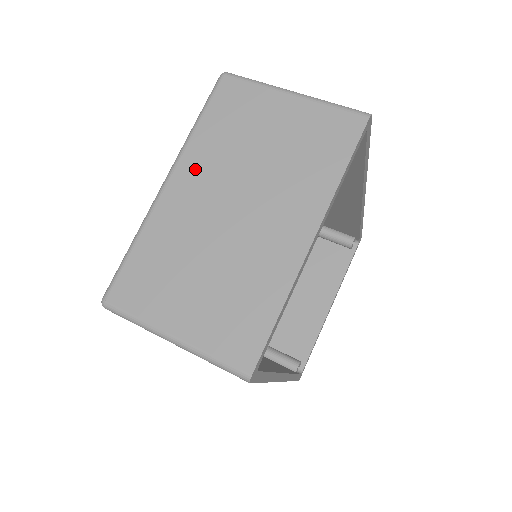
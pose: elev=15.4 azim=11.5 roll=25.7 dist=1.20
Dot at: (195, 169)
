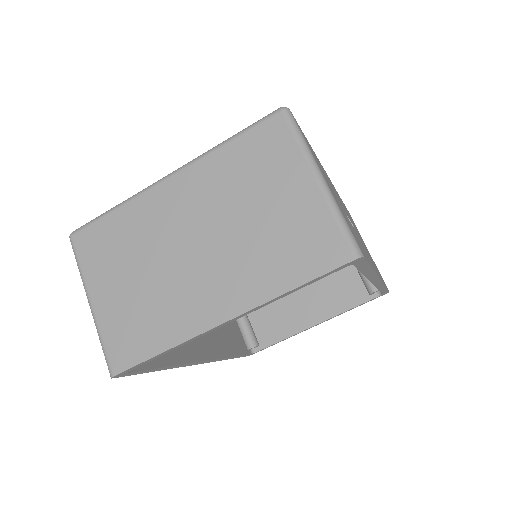
Dot at: (195, 184)
